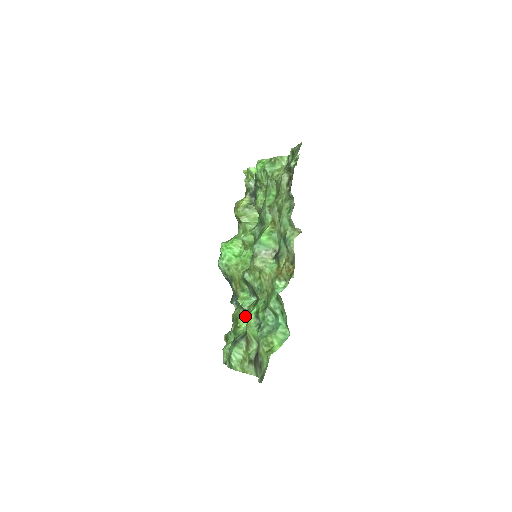
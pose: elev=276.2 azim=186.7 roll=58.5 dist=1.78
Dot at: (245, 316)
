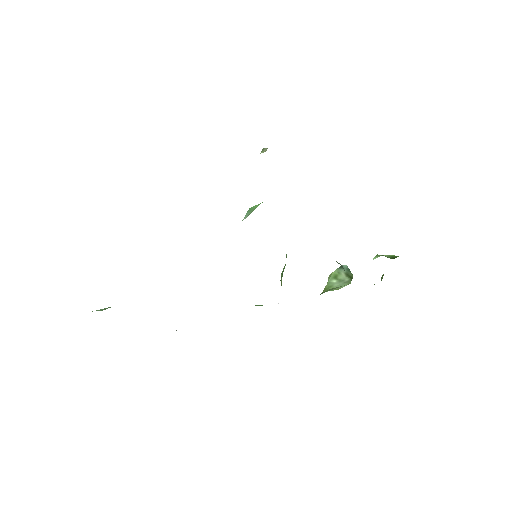
Dot at: occluded
